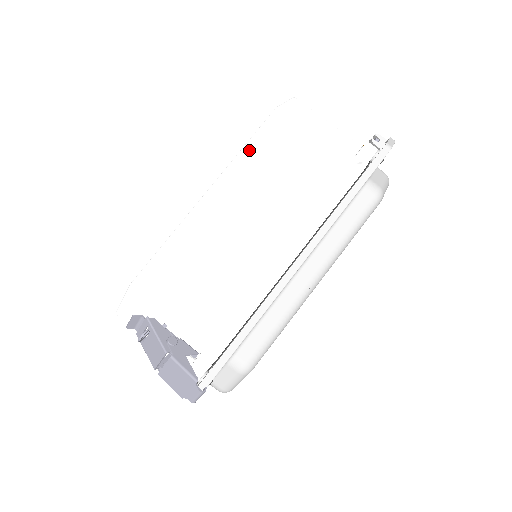
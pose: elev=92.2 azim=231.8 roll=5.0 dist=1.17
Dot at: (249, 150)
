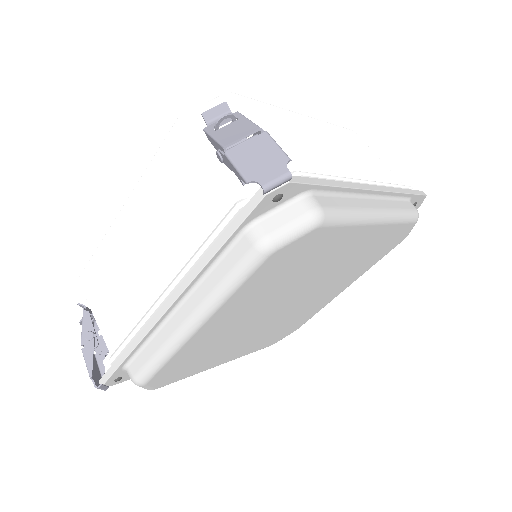
Dot at: (335, 126)
